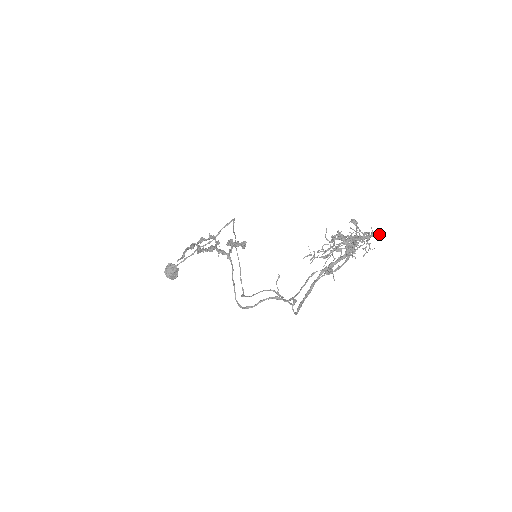
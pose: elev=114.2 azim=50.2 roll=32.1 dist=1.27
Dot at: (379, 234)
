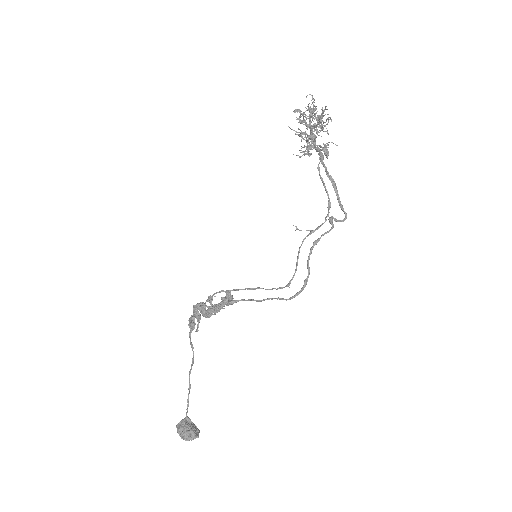
Dot at: occluded
